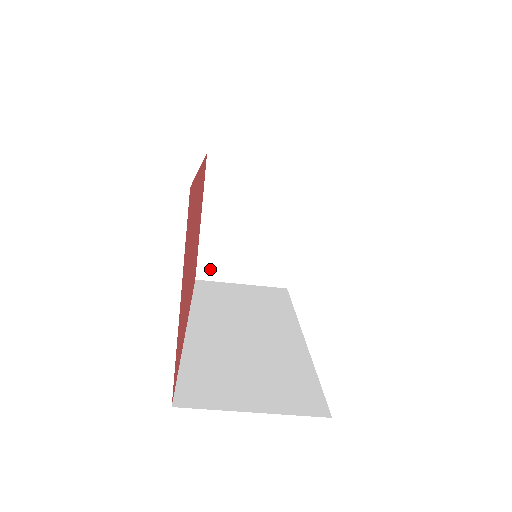
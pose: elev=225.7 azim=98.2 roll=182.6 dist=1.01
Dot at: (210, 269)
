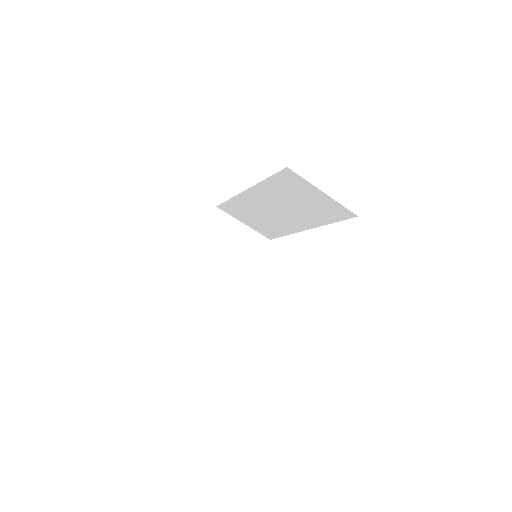
Dot at: (188, 284)
